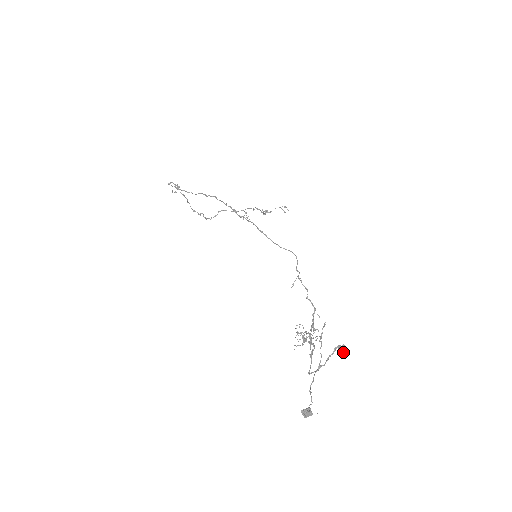
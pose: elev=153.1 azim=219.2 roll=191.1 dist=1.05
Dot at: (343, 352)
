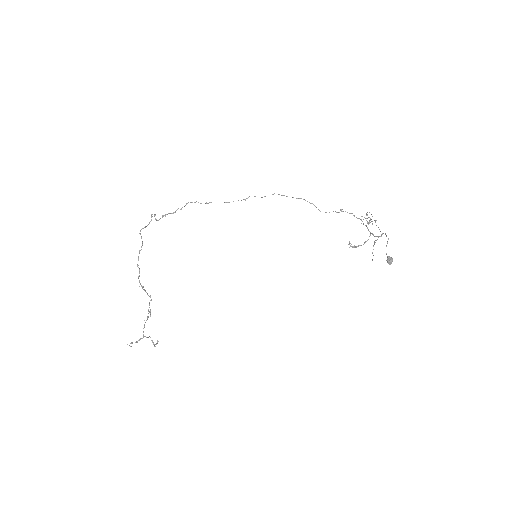
Dot at: occluded
